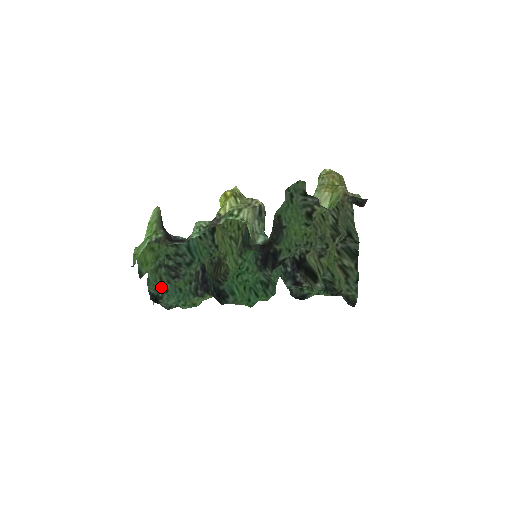
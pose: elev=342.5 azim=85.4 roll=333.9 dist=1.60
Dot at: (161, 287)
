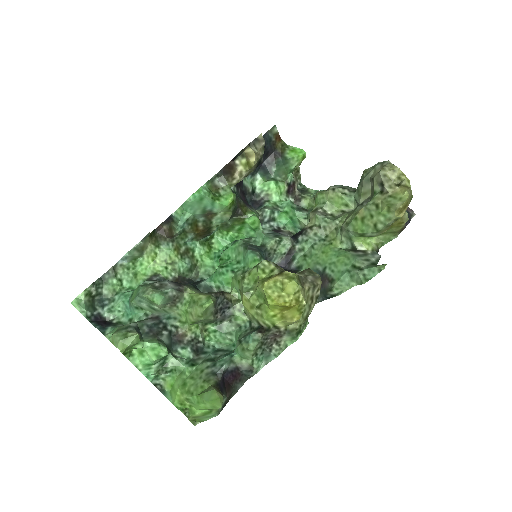
Dot at: occluded
